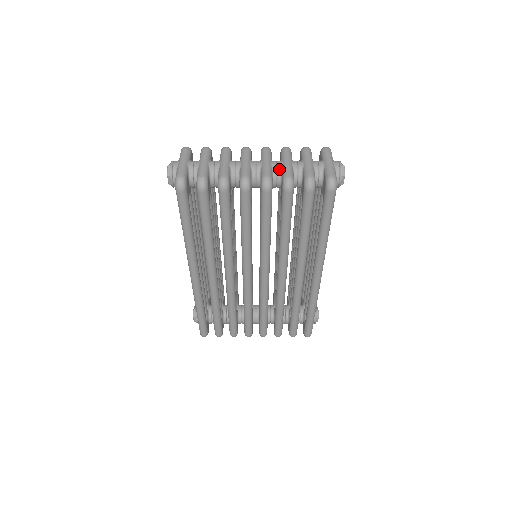
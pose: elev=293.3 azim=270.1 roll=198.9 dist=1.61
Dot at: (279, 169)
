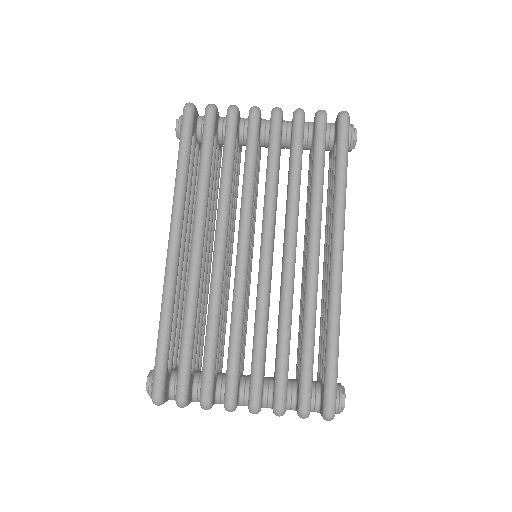
Dot at: (289, 121)
